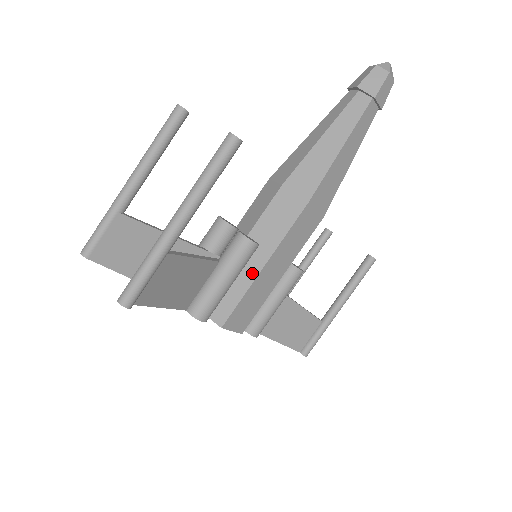
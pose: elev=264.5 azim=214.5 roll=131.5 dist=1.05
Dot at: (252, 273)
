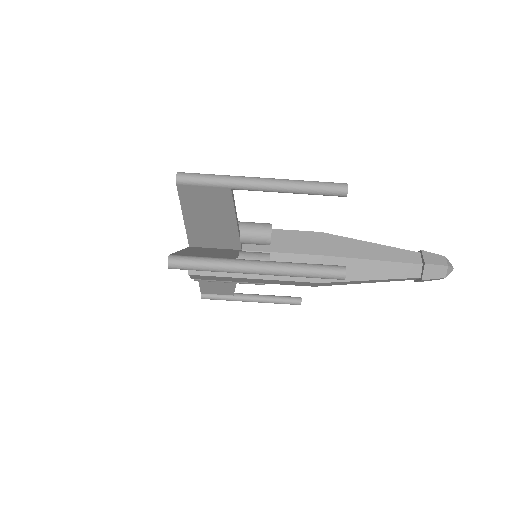
Dot at: occluded
